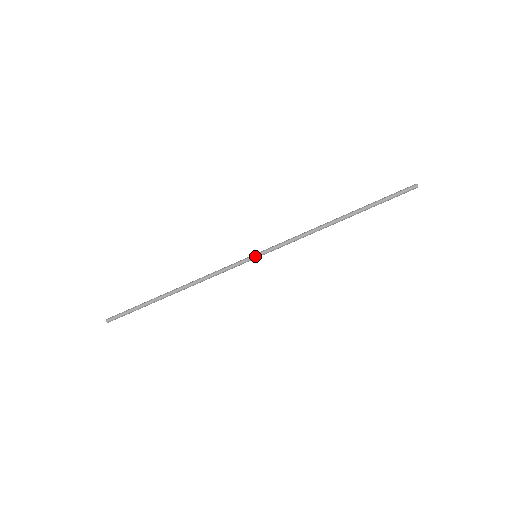
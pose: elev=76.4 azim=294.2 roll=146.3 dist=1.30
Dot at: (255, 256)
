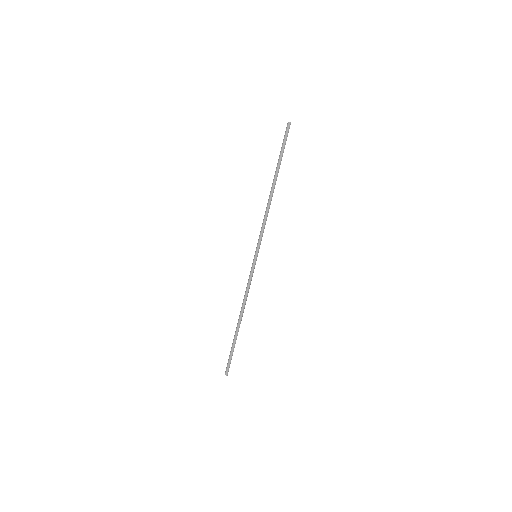
Dot at: (255, 256)
